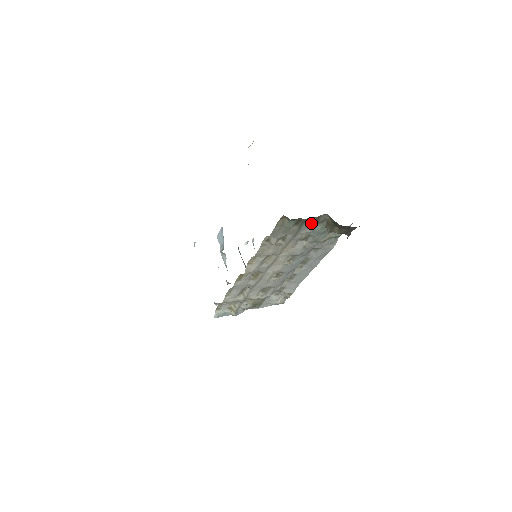
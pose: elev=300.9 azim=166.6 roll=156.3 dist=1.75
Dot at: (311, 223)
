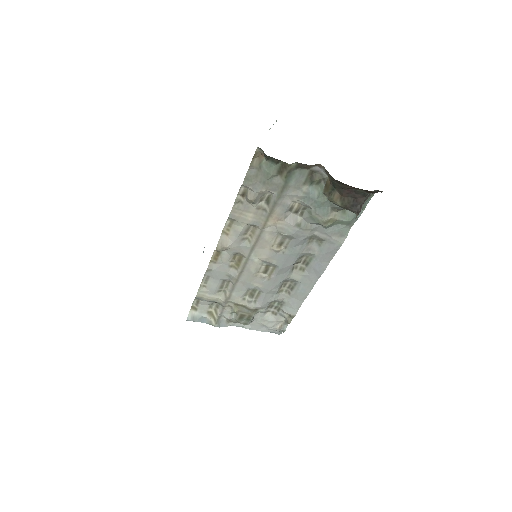
Dot at: (302, 179)
